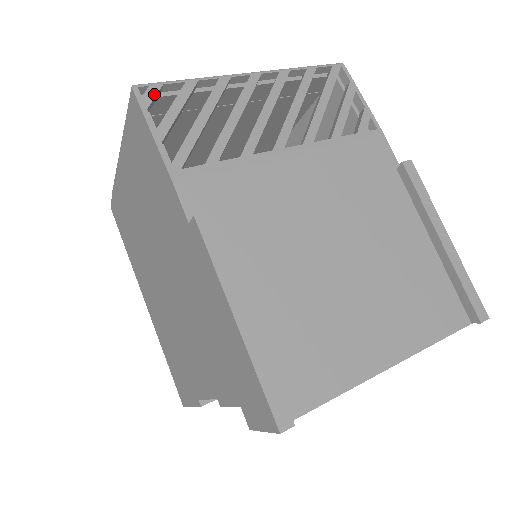
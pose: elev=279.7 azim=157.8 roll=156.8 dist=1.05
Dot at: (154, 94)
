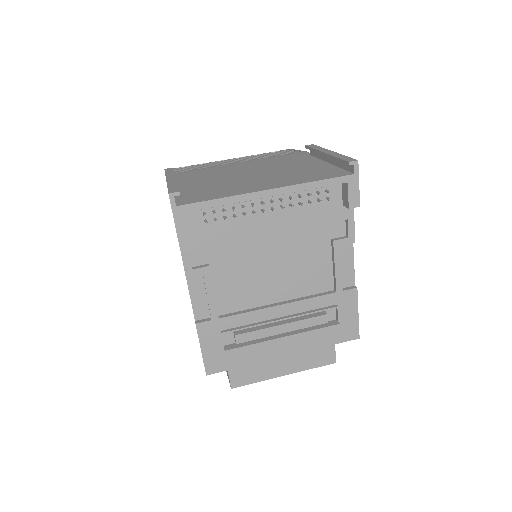
Dot at: (174, 169)
